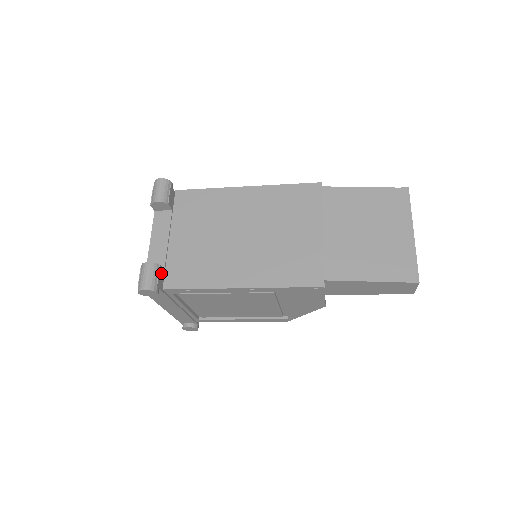
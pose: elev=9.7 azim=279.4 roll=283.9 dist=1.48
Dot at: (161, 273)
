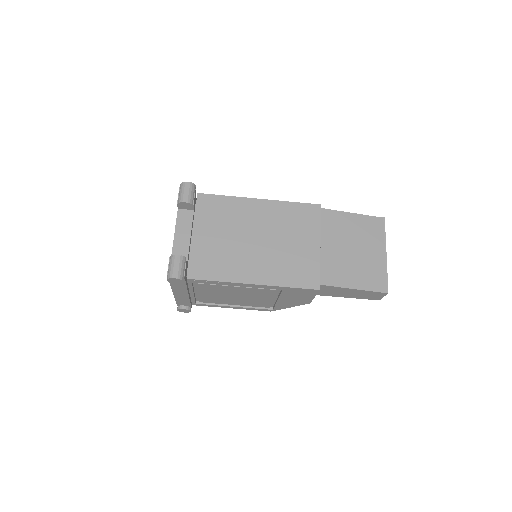
Dot at: (186, 265)
